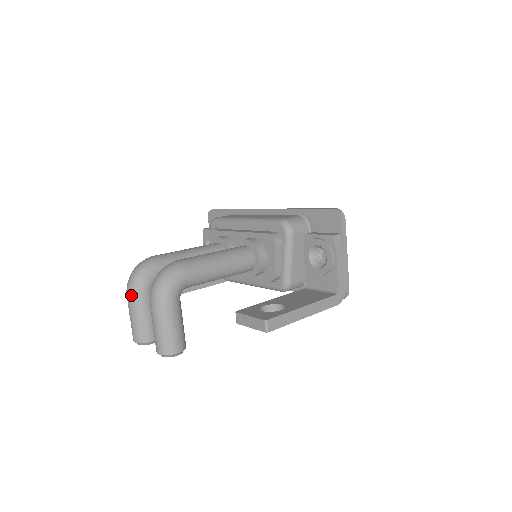
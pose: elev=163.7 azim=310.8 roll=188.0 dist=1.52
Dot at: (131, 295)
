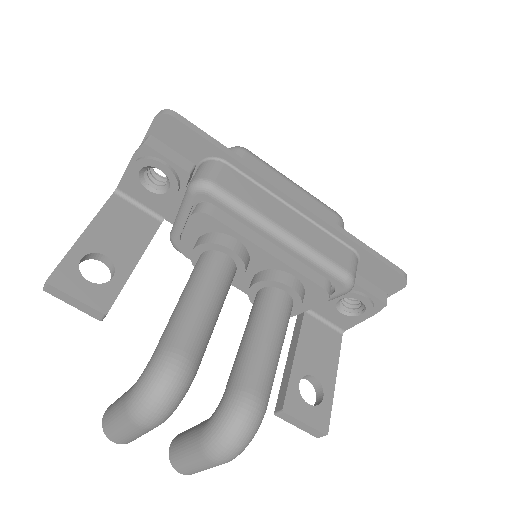
Dot at: (149, 428)
